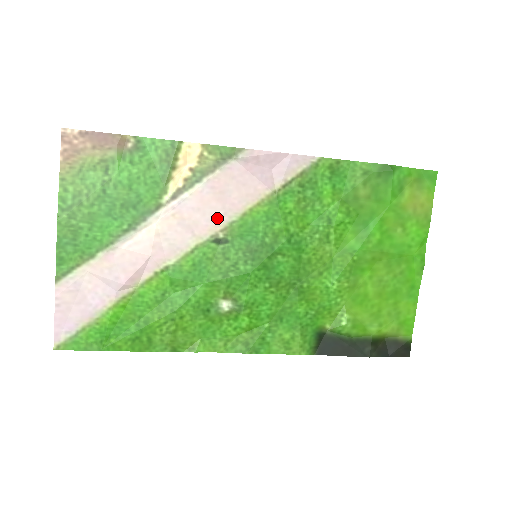
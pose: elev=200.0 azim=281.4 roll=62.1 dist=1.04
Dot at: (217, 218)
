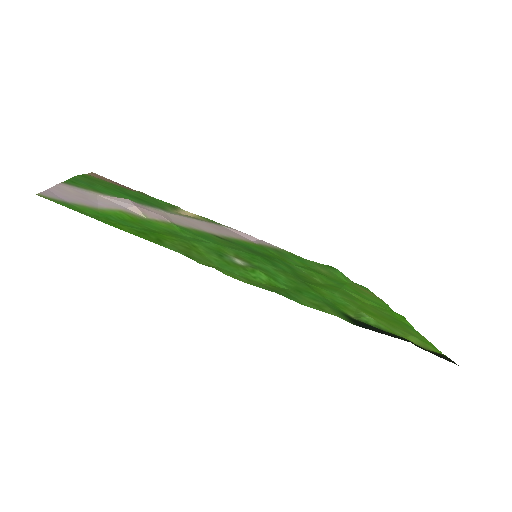
Dot at: (216, 232)
